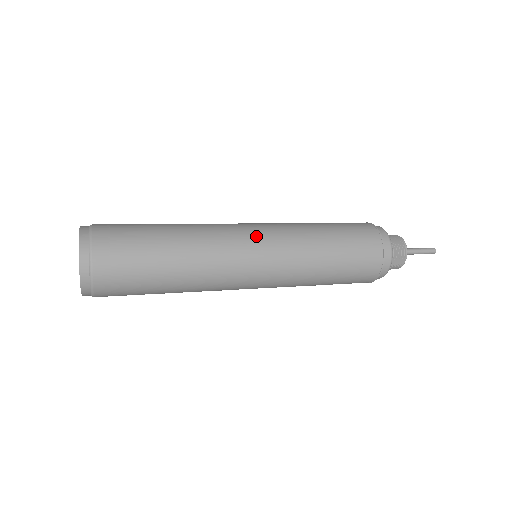
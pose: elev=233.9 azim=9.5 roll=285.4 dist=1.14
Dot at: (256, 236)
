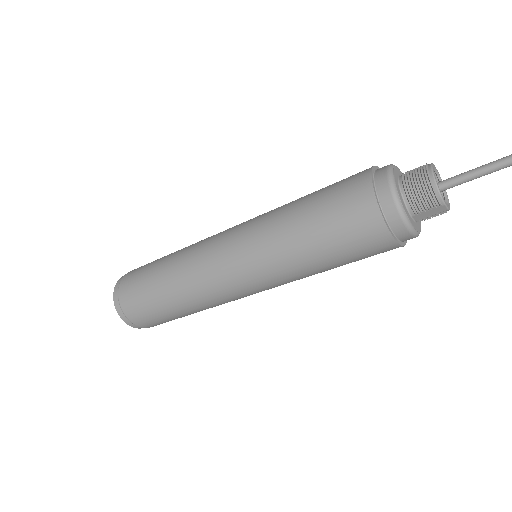
Dot at: (227, 256)
